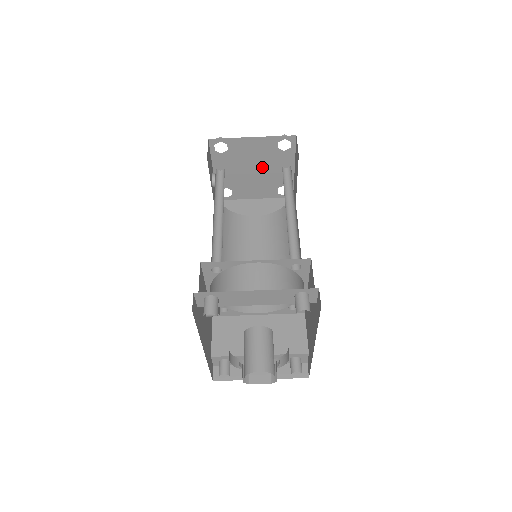
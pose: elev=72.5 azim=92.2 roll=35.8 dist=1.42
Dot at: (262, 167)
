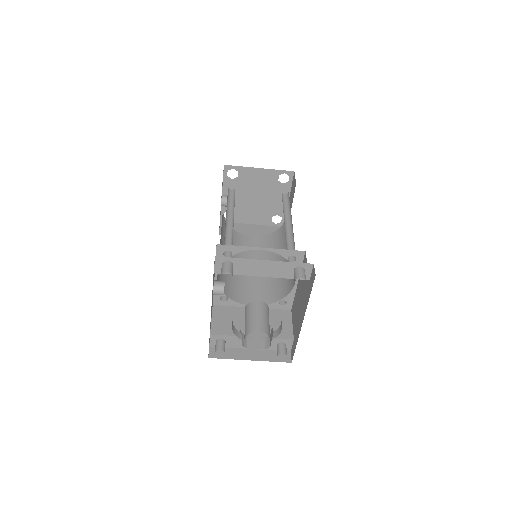
Dot at: (263, 196)
